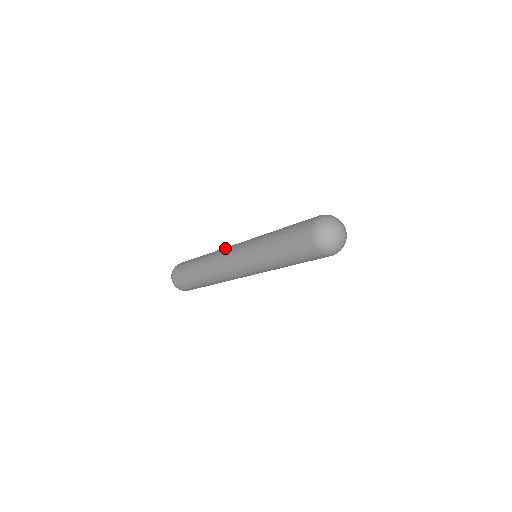
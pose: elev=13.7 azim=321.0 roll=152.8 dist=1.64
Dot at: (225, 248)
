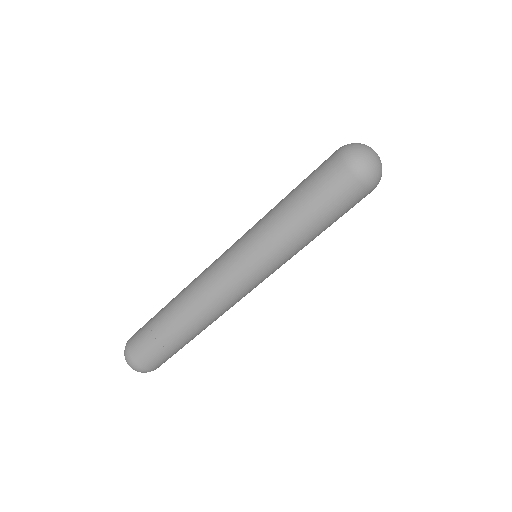
Dot at: (205, 272)
